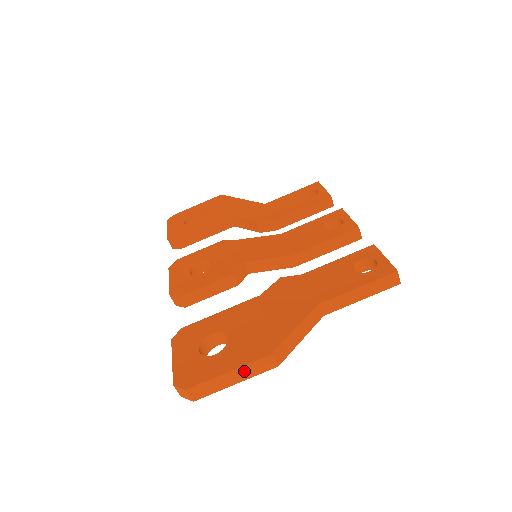
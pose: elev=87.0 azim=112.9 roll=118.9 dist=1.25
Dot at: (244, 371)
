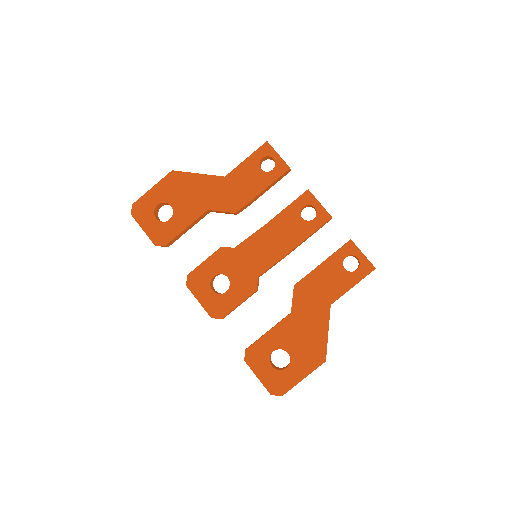
Dot at: (310, 373)
